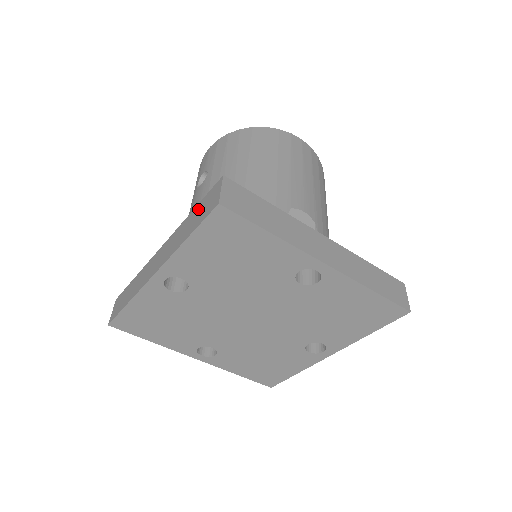
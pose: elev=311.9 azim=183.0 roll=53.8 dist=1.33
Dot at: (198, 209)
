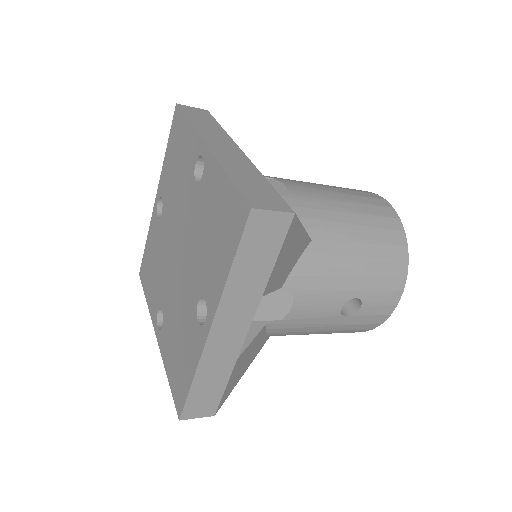
Dot at: occluded
